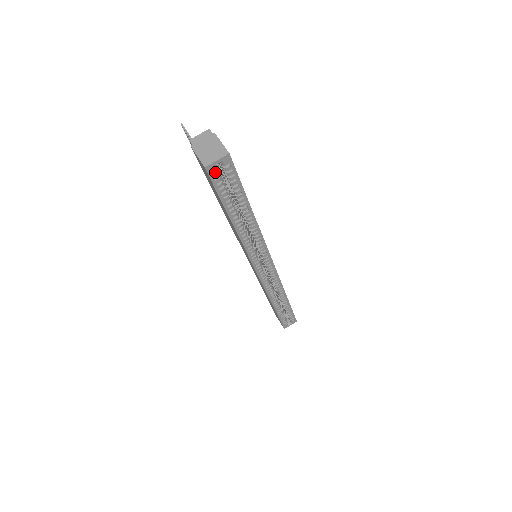
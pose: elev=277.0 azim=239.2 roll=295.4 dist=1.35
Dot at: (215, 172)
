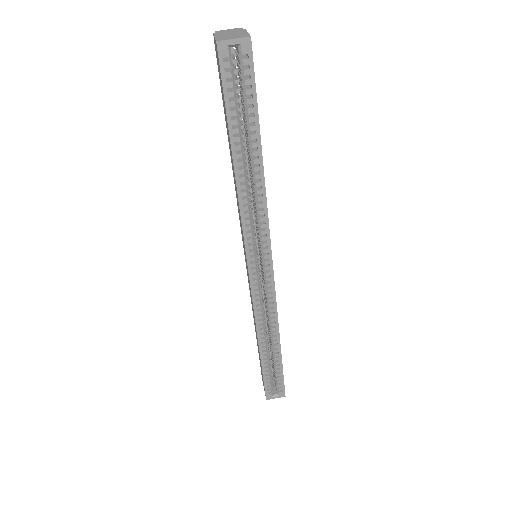
Dot at: (228, 60)
